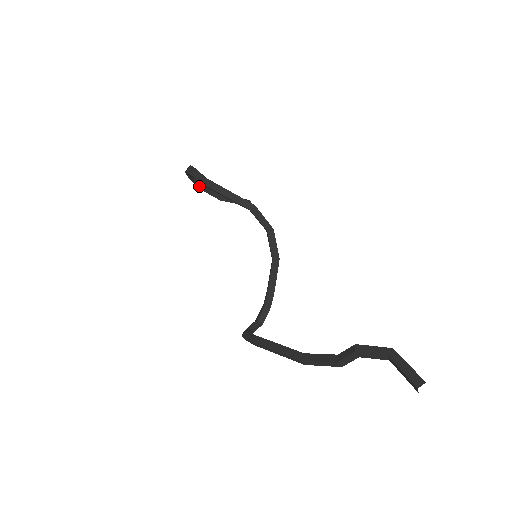
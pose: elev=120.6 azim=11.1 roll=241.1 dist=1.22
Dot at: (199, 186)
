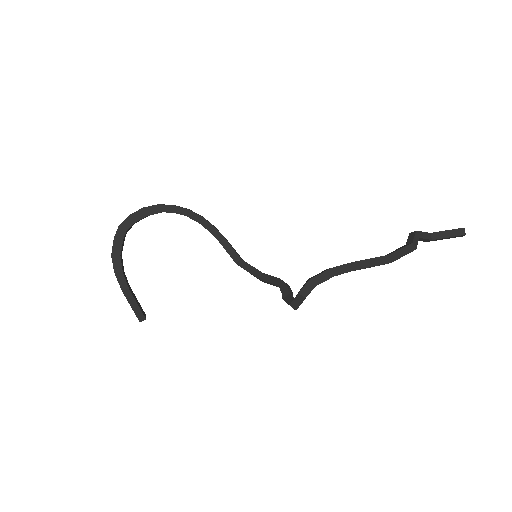
Dot at: (120, 253)
